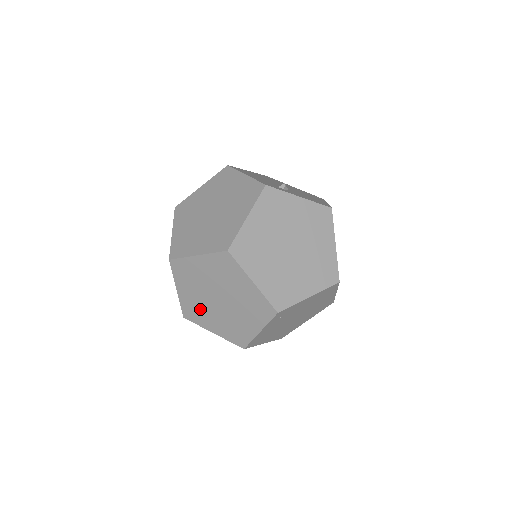
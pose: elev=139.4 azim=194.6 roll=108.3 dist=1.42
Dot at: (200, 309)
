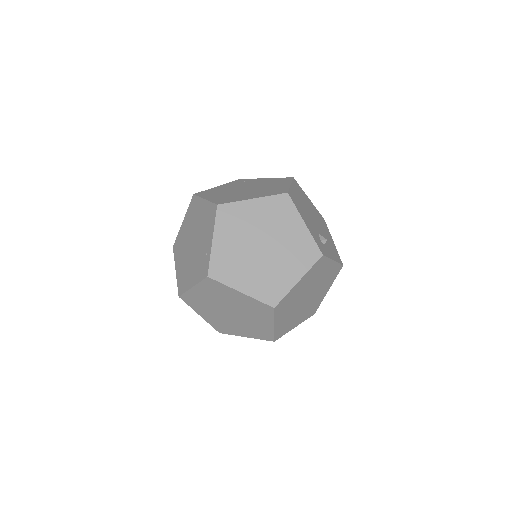
Dot at: (204, 304)
